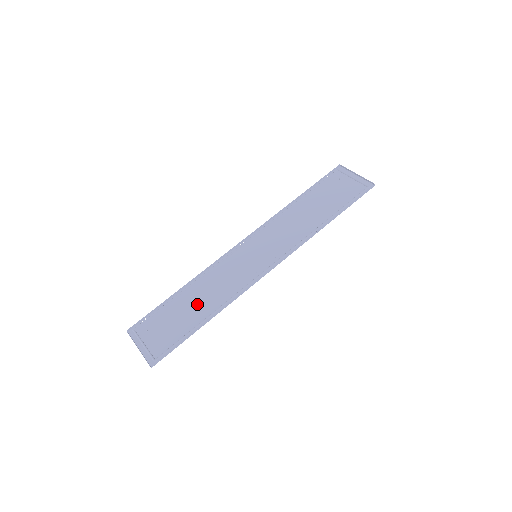
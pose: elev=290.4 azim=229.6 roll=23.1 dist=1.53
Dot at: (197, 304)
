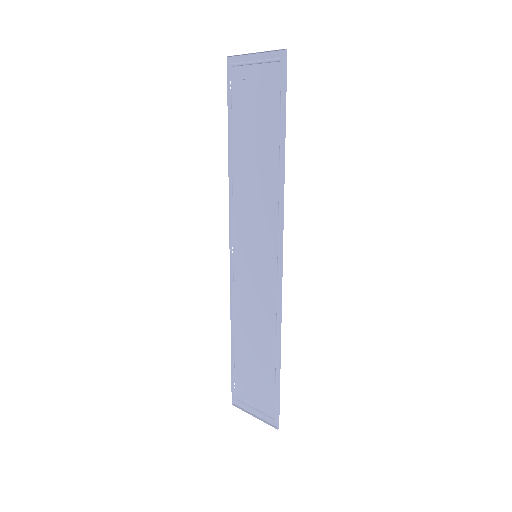
Dot at: (257, 345)
